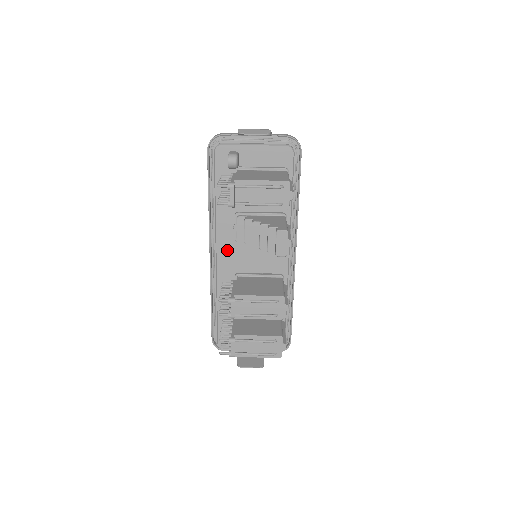
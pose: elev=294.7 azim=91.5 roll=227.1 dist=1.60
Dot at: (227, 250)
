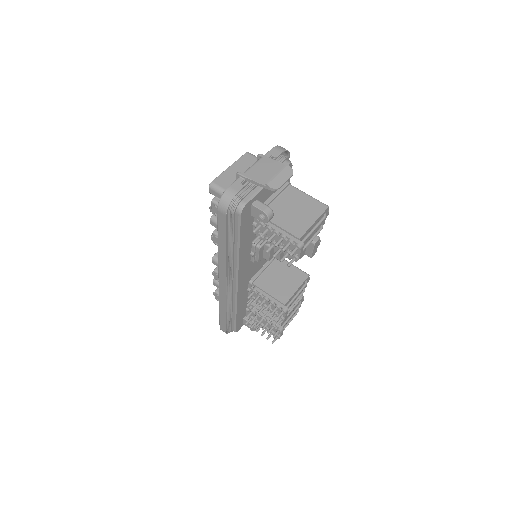
Dot at: (245, 273)
